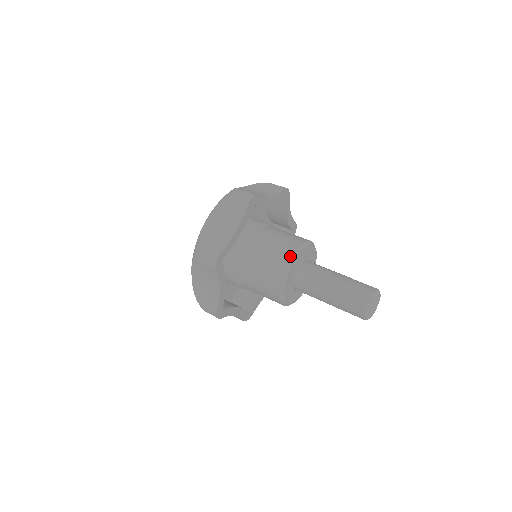
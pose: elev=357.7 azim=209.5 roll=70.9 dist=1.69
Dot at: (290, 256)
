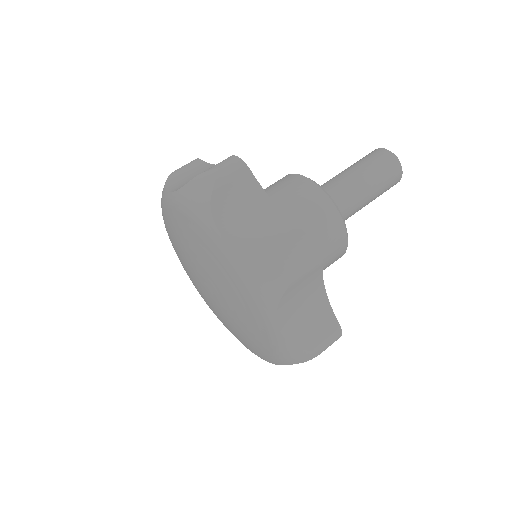
Dot at: (288, 175)
